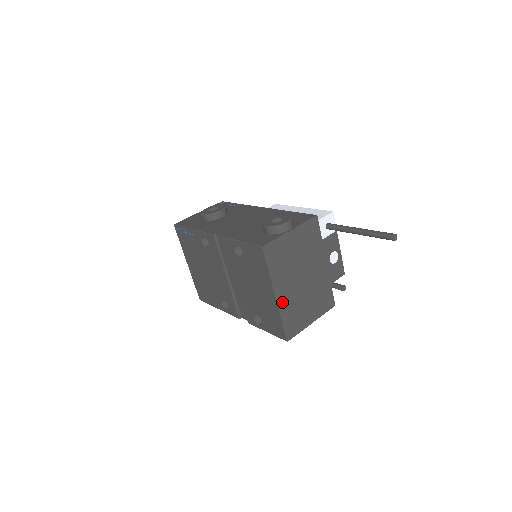
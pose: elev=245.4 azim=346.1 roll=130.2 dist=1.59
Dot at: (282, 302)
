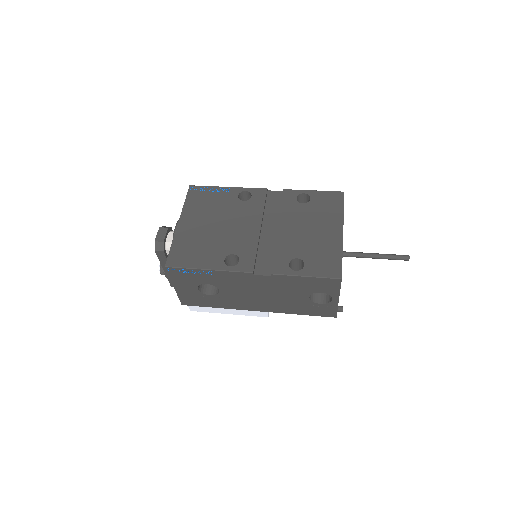
Dot at: occluded
